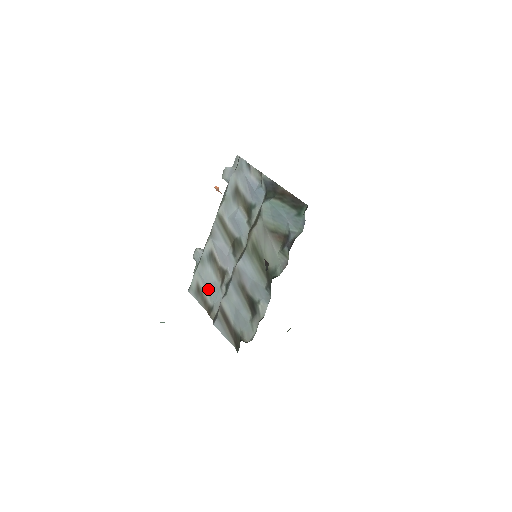
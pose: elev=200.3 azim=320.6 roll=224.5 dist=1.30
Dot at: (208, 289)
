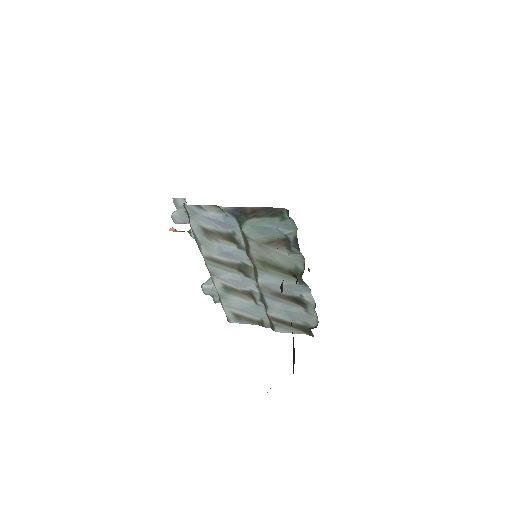
Dot at: (246, 311)
